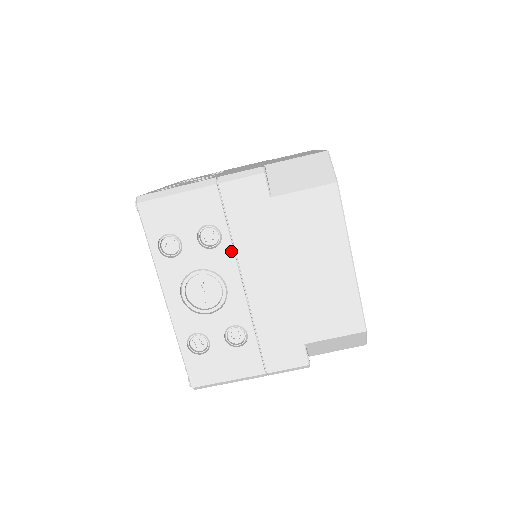
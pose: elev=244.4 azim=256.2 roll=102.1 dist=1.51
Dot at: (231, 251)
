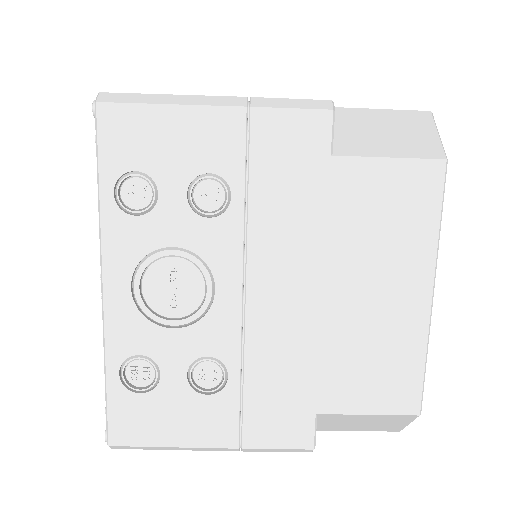
Dot at: (239, 230)
